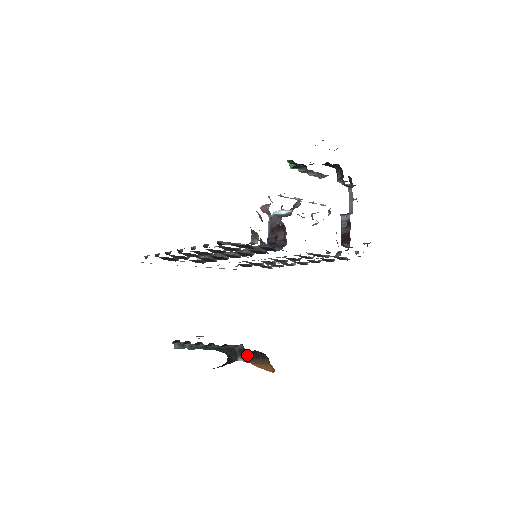
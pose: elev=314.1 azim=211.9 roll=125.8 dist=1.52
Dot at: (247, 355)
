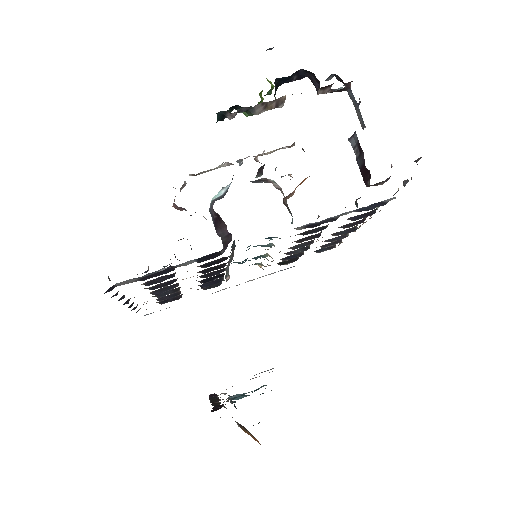
Dot at: occluded
